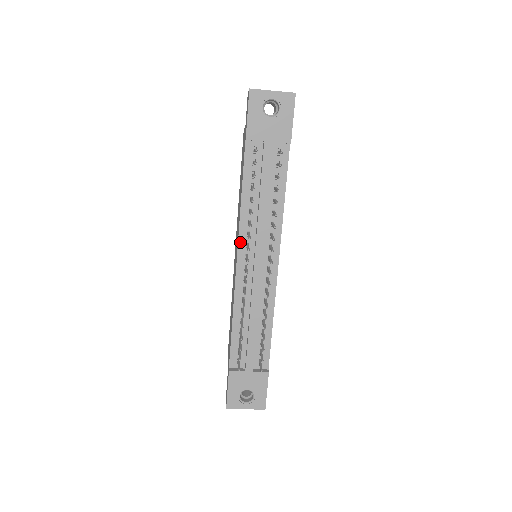
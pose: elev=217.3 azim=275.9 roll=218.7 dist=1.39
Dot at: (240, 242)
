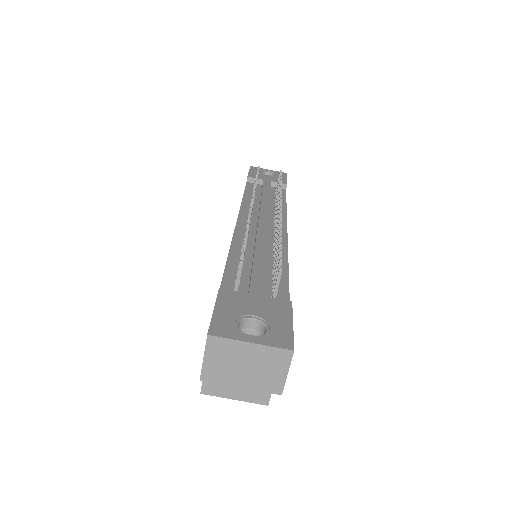
Dot at: (241, 215)
